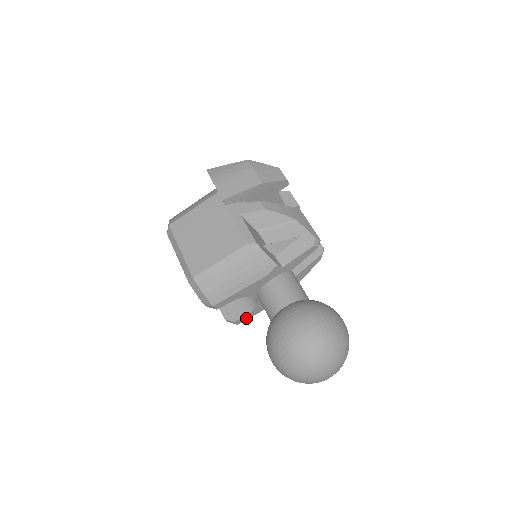
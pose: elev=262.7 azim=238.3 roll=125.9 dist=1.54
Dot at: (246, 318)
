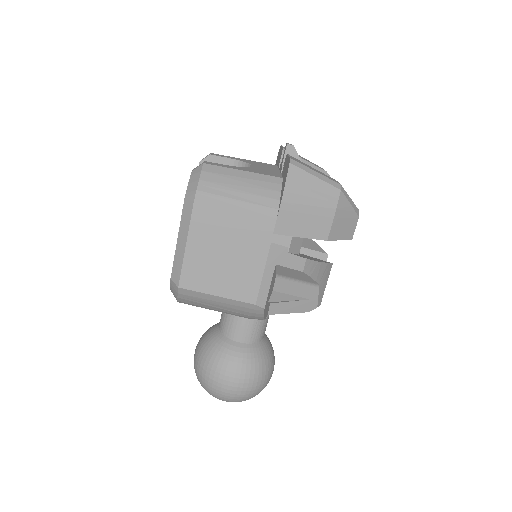
Dot at: occluded
